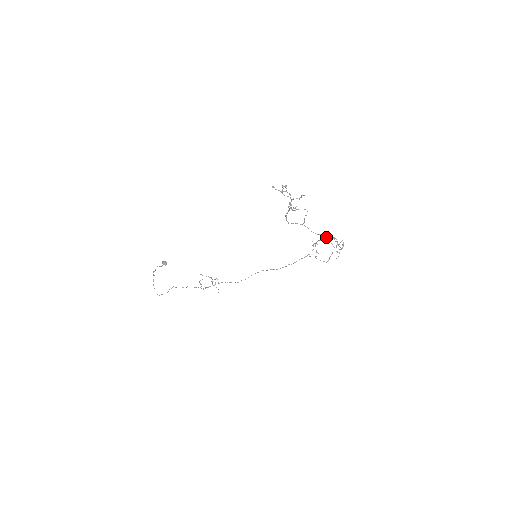
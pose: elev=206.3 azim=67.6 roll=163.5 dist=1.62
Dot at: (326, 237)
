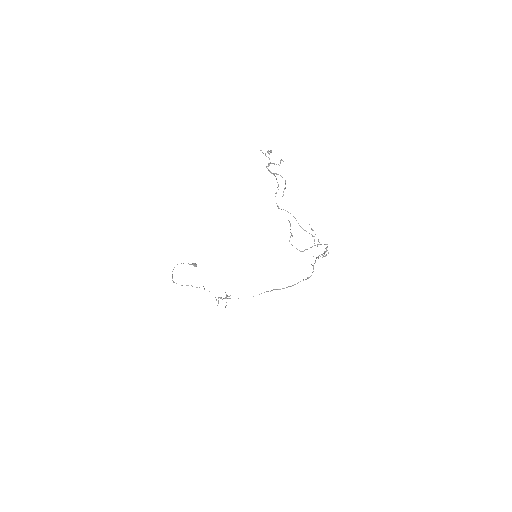
Dot at: (312, 236)
